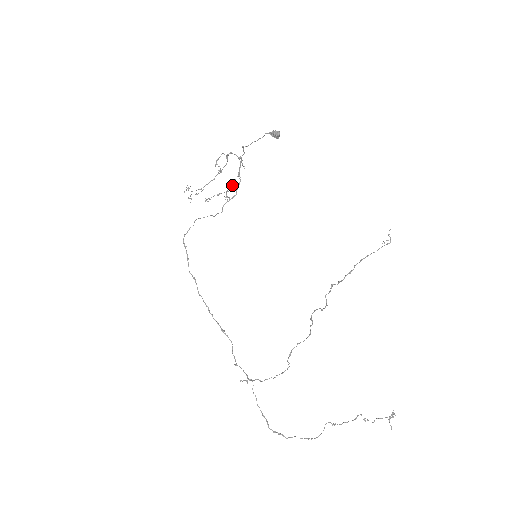
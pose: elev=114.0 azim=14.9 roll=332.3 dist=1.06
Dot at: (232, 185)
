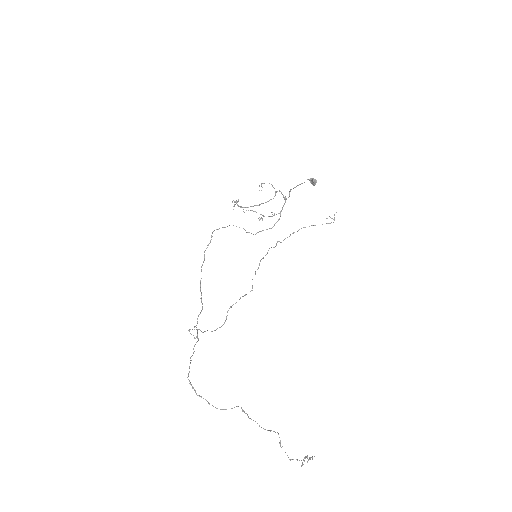
Dot at: (271, 216)
